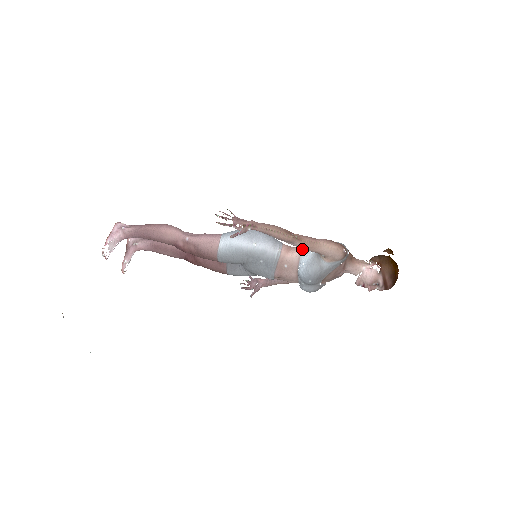
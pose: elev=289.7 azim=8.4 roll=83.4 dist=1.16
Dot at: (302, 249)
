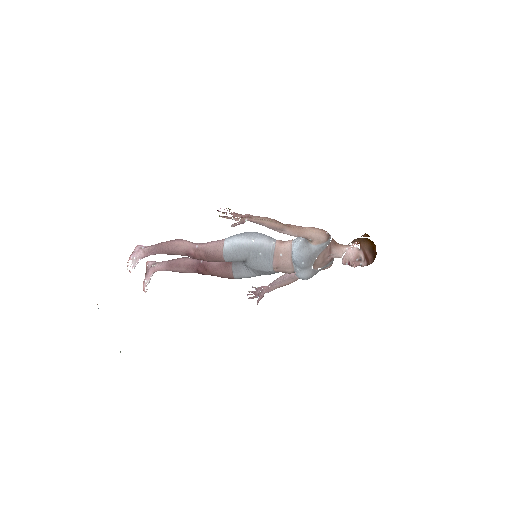
Dot at: (293, 240)
